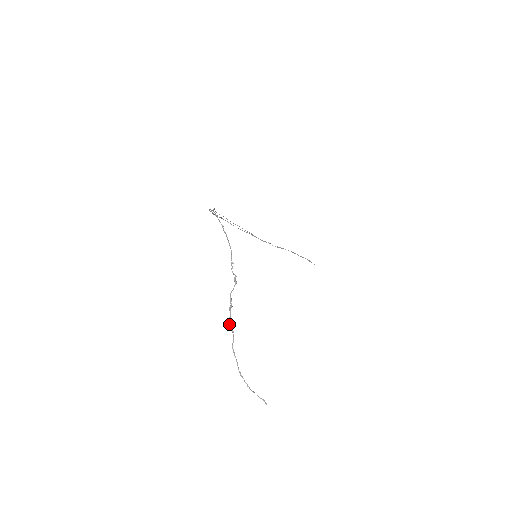
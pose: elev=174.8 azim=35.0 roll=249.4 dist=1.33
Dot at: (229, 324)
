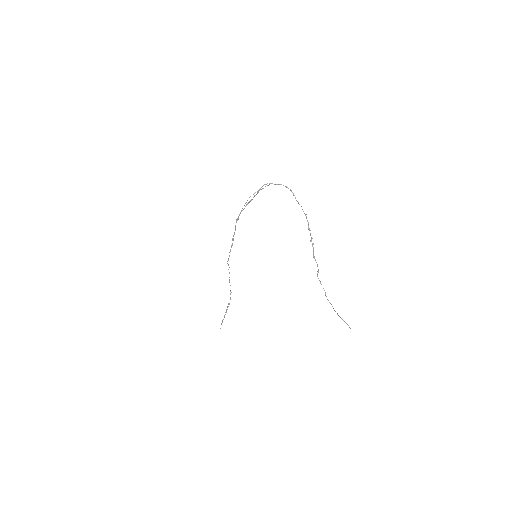
Dot at: (314, 257)
